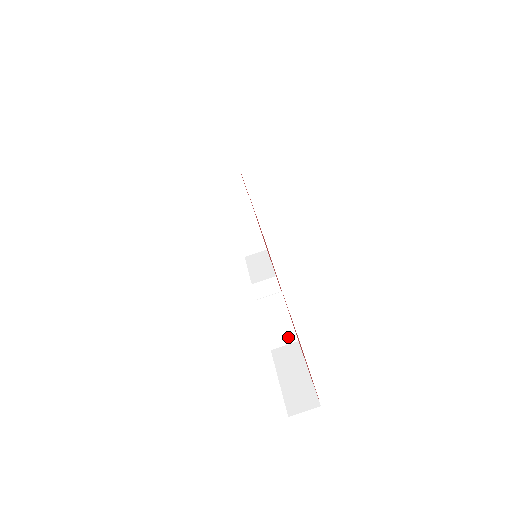
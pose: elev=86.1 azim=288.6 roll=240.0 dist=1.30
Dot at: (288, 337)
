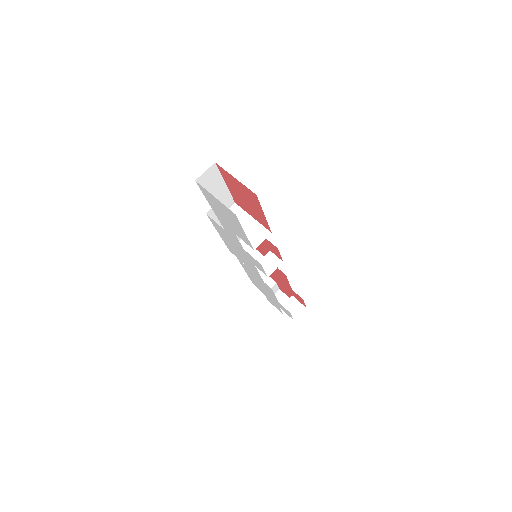
Dot at: (261, 234)
